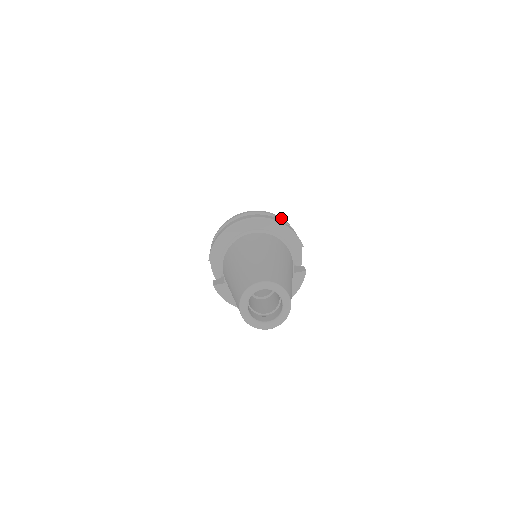
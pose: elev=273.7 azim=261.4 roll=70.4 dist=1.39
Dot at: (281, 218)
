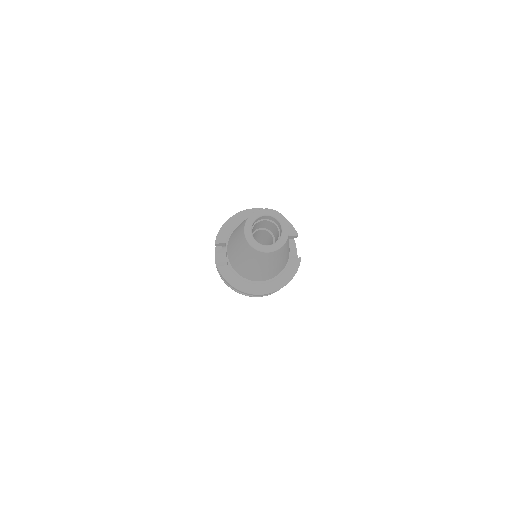
Dot at: occluded
